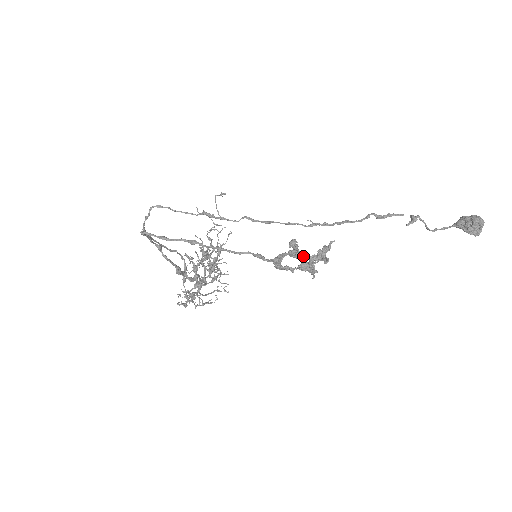
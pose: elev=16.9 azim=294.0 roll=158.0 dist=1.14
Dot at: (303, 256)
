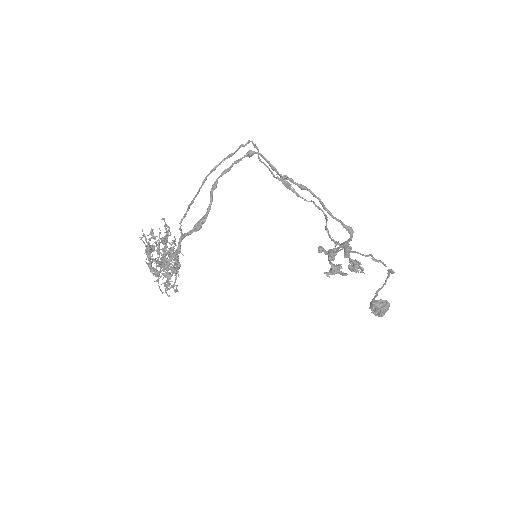
Dot at: (331, 262)
